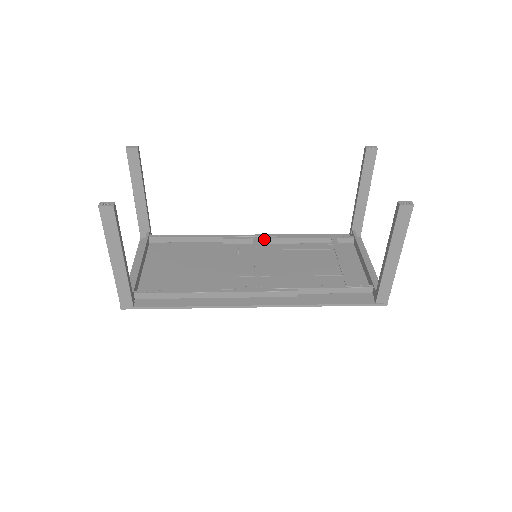
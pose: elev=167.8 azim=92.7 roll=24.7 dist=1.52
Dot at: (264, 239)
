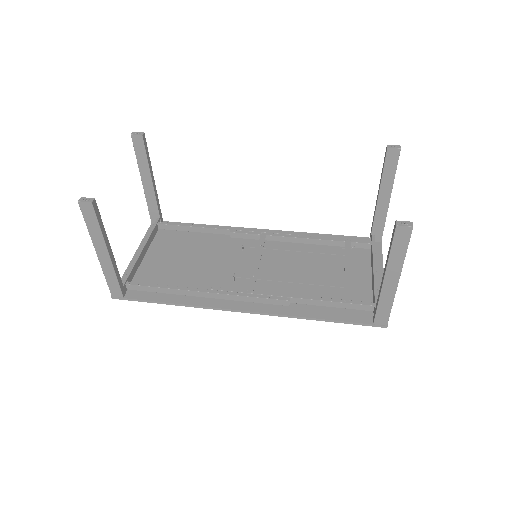
Dot at: (273, 236)
